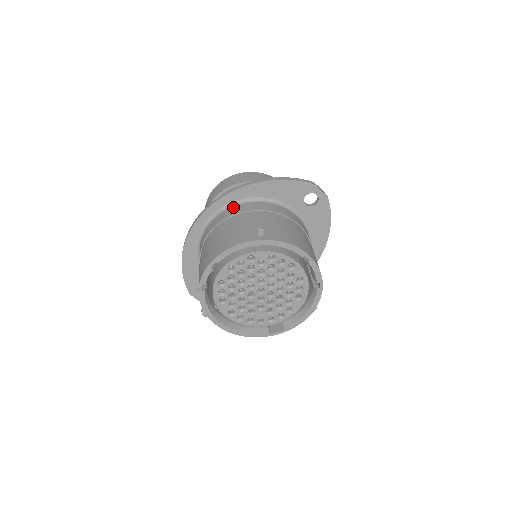
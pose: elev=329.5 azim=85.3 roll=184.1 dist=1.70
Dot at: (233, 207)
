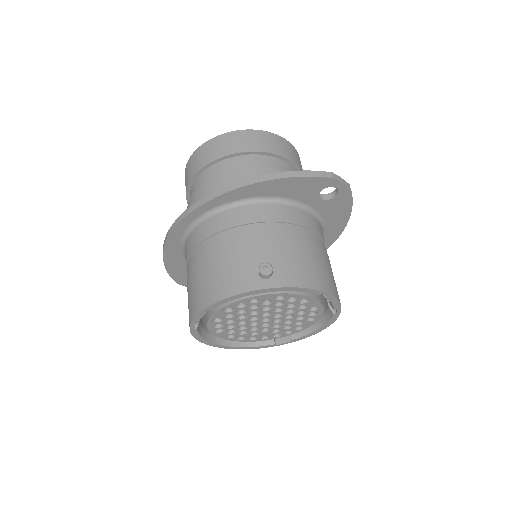
Dot at: (224, 212)
